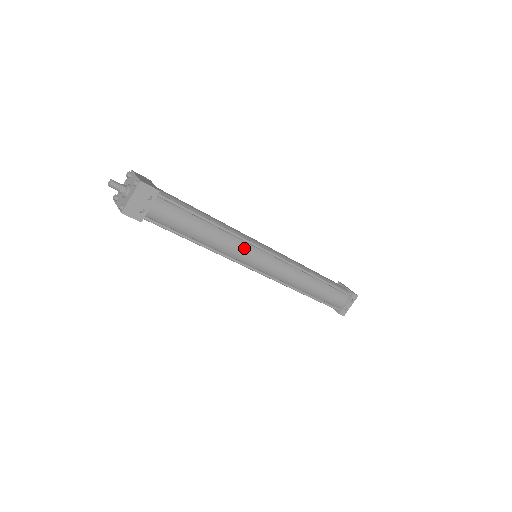
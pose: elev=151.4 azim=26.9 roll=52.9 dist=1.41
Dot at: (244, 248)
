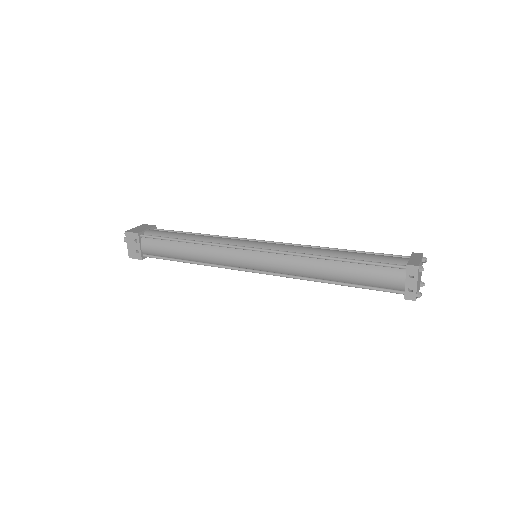
Dot at: (224, 253)
